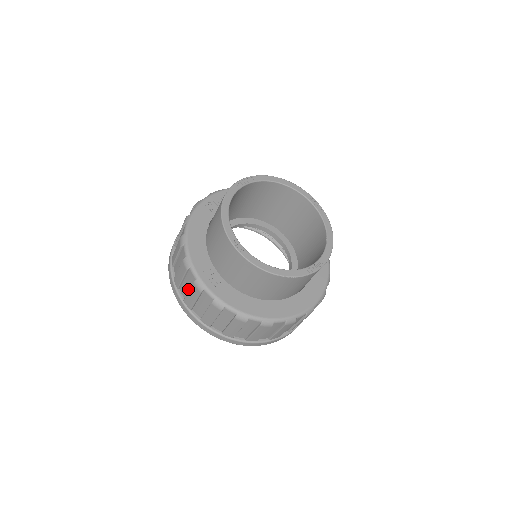
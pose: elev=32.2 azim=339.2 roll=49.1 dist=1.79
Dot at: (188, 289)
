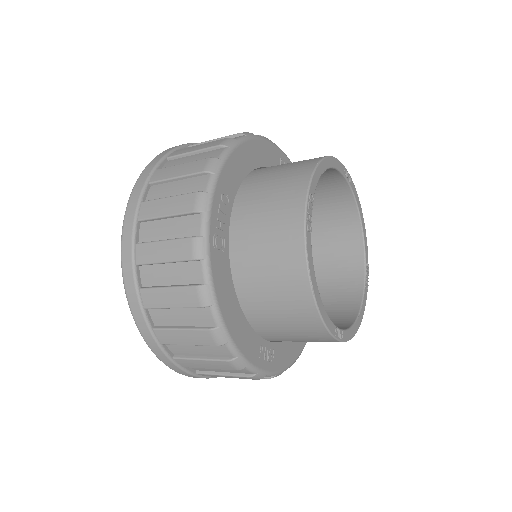
Dot at: (219, 371)
